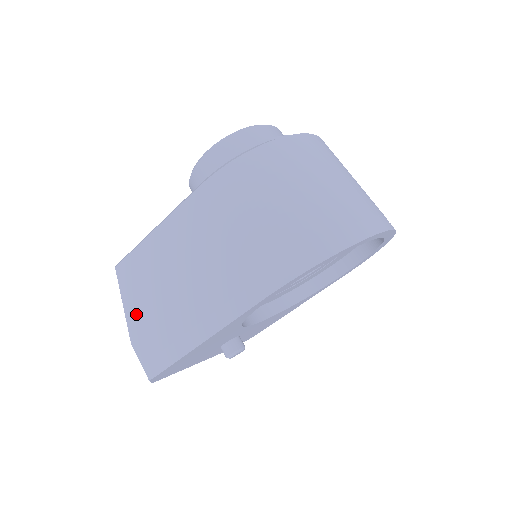
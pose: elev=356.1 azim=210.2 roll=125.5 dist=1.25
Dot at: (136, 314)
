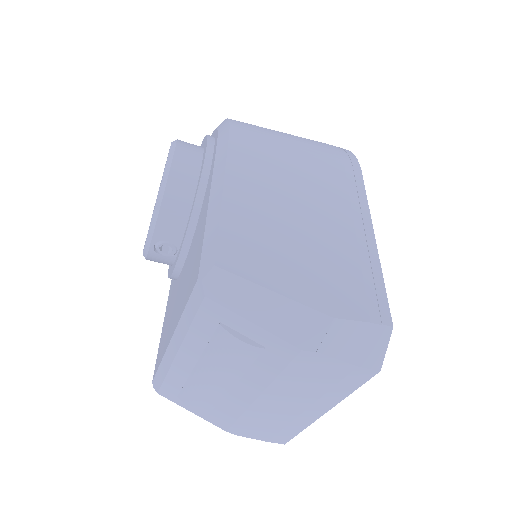
Dot at: (300, 281)
